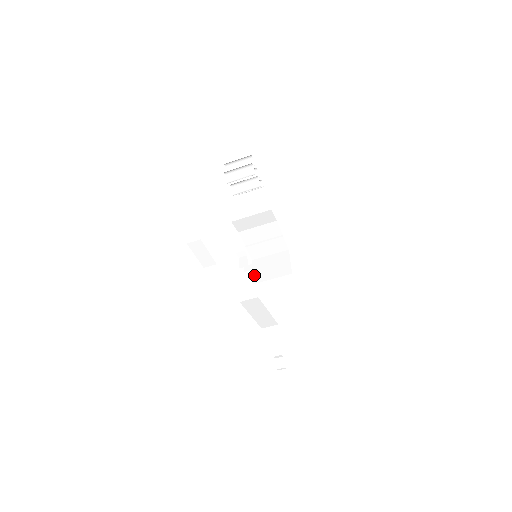
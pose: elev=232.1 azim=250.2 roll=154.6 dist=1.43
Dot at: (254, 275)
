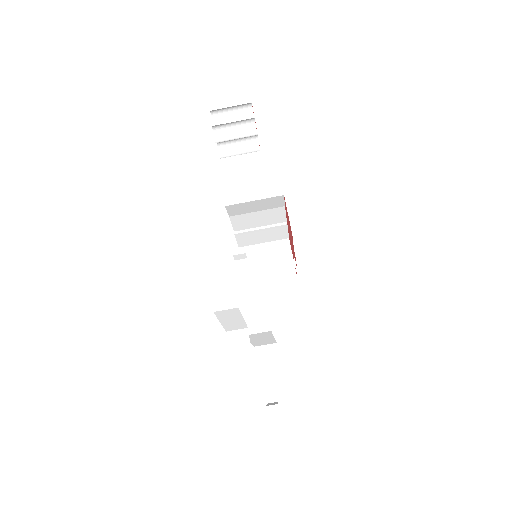
Dot at: occluded
